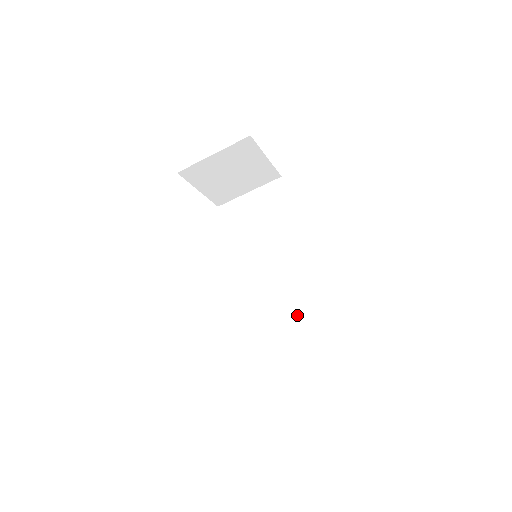
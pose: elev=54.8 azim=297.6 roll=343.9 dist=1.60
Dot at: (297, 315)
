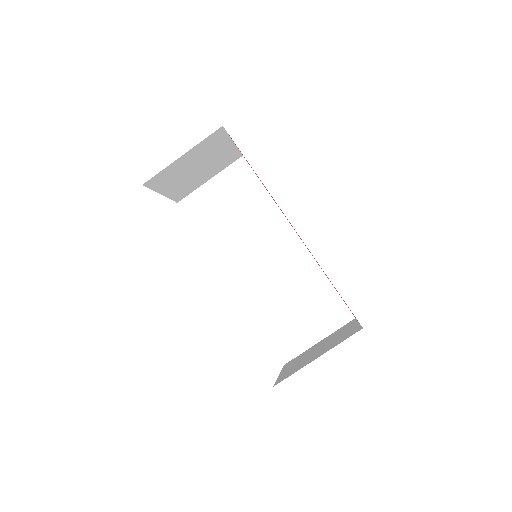
Dot at: (305, 301)
